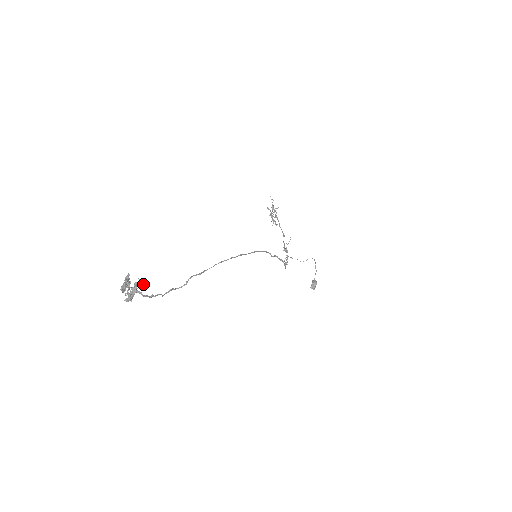
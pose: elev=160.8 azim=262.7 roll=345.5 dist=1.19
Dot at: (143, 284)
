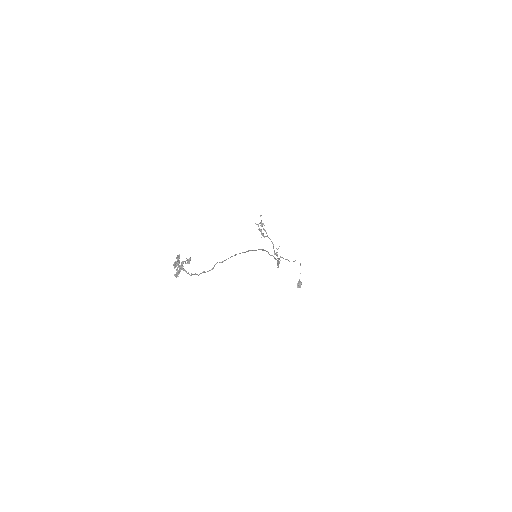
Dot at: (189, 262)
